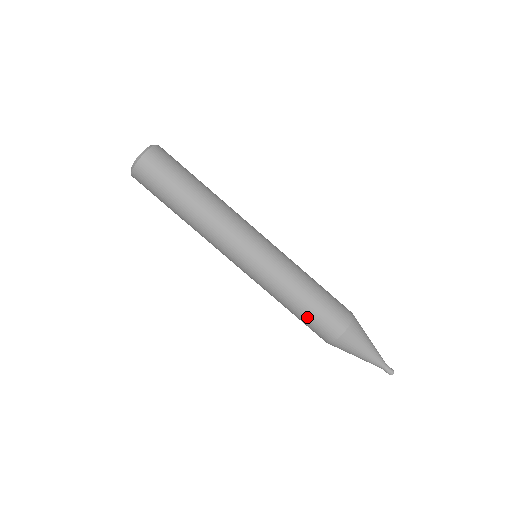
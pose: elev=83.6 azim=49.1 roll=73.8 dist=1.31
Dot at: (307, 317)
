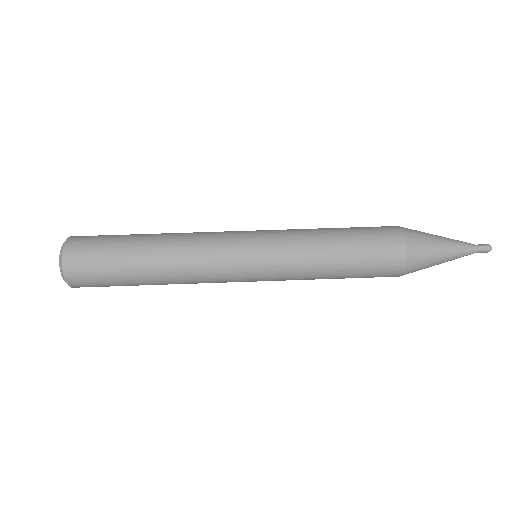
Dot at: (356, 274)
